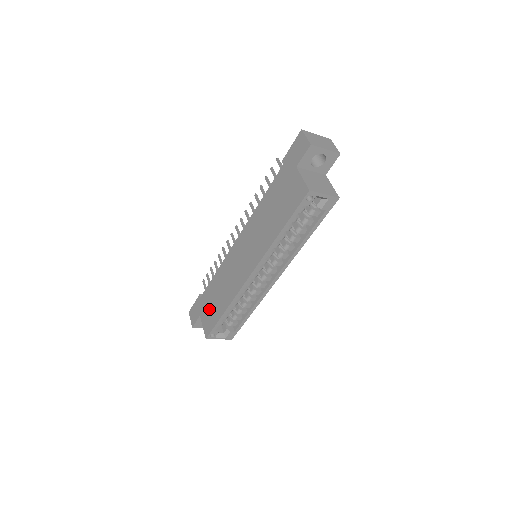
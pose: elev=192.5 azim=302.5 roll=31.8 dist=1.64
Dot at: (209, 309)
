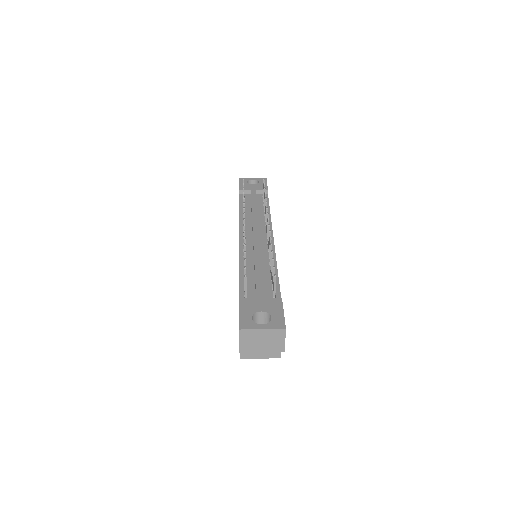
Dot at: occluded
